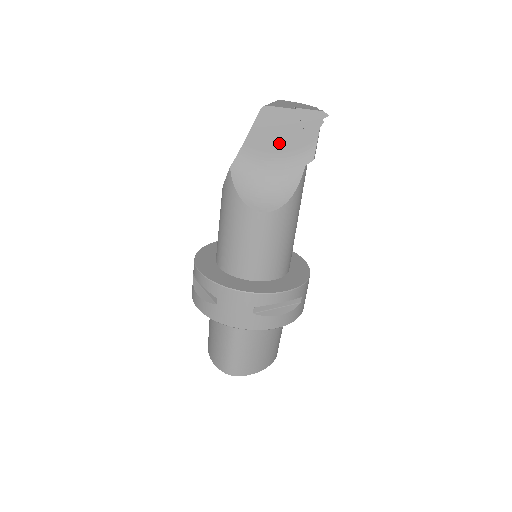
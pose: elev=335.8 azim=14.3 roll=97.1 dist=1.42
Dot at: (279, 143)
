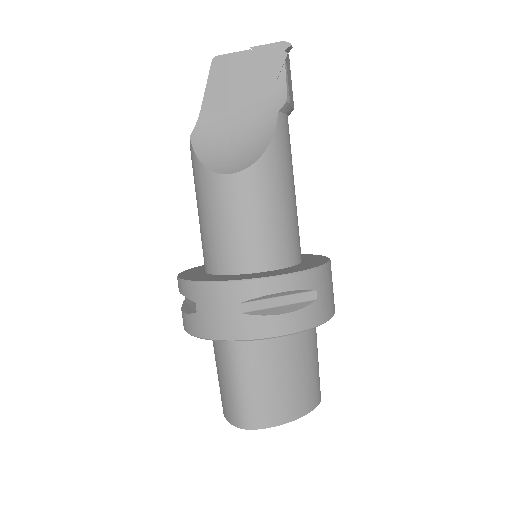
Dot at: (241, 95)
